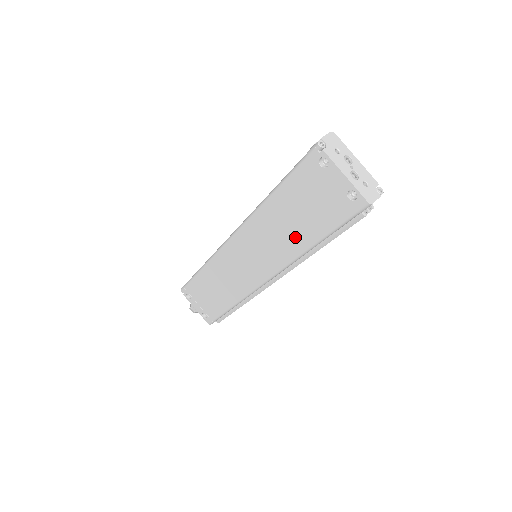
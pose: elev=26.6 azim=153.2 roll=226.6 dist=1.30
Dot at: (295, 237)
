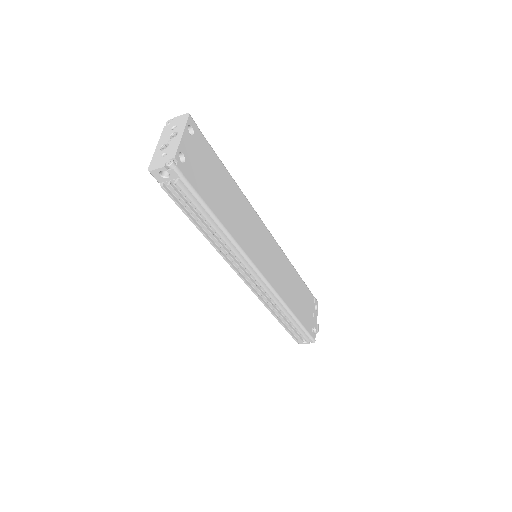
Dot at: occluded
